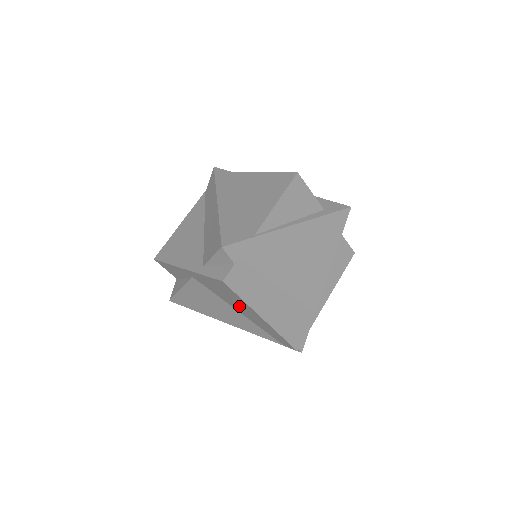
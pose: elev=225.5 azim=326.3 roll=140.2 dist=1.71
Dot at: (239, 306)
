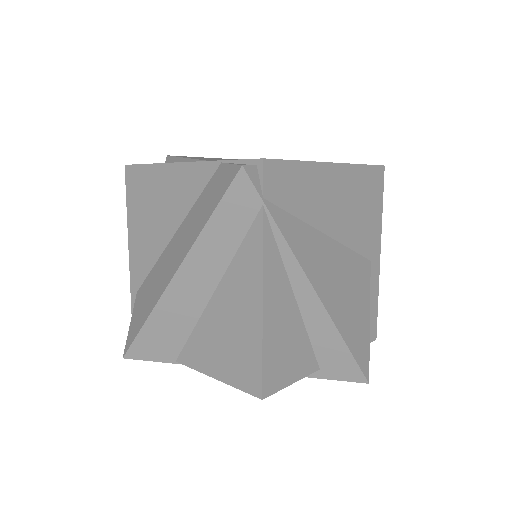
Dot at: occluded
